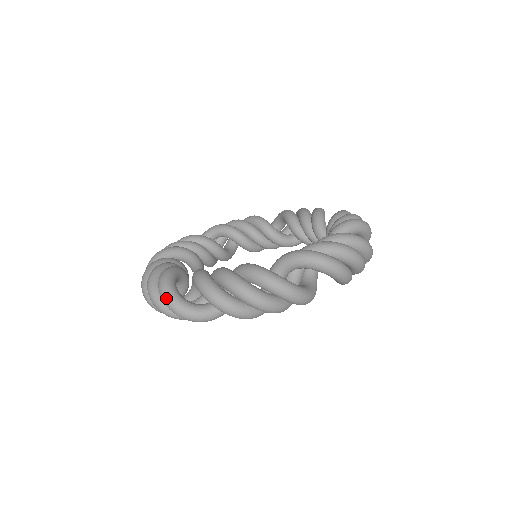
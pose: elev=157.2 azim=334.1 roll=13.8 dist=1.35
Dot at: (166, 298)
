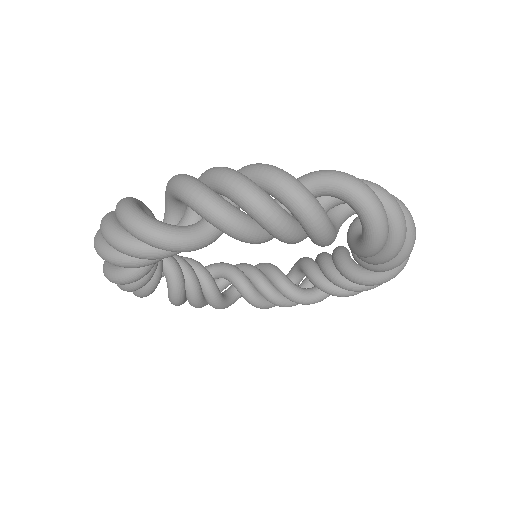
Dot at: (122, 205)
